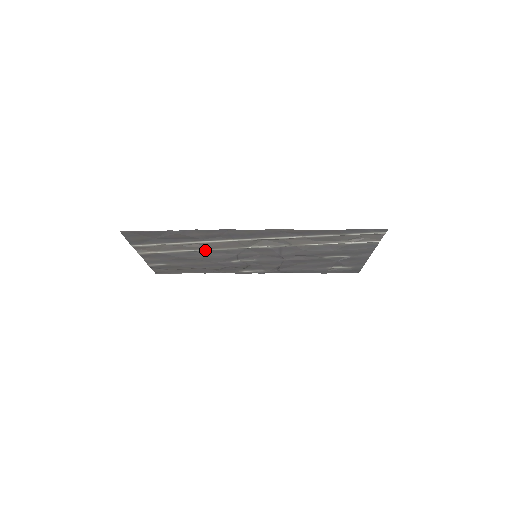
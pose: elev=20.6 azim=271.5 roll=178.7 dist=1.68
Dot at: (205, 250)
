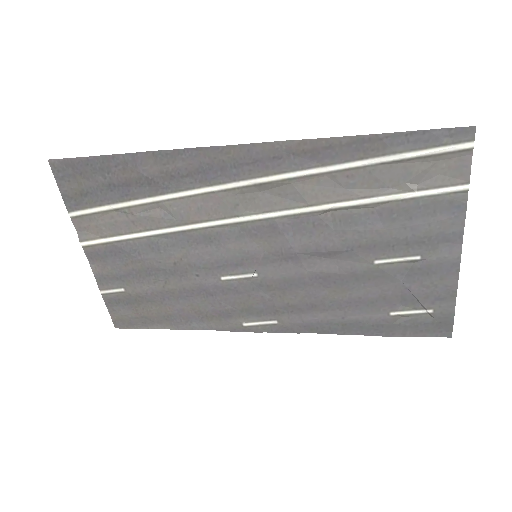
Dot at: (174, 233)
